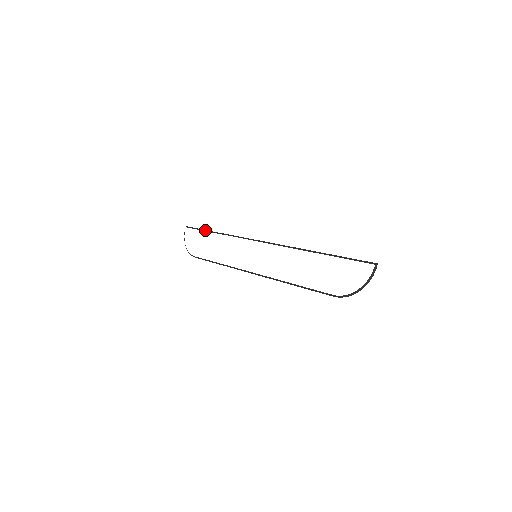
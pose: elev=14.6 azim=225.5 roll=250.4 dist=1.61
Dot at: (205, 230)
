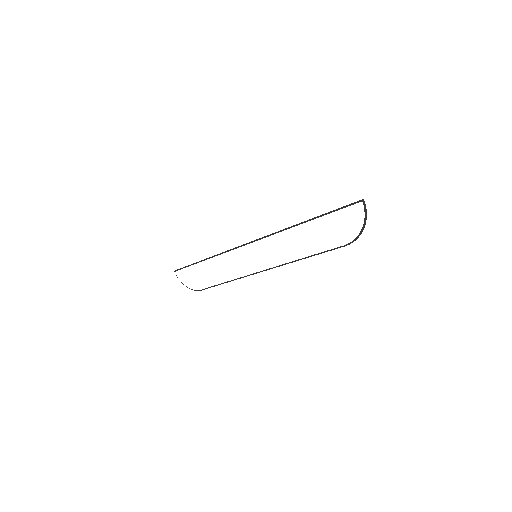
Dot at: (194, 263)
